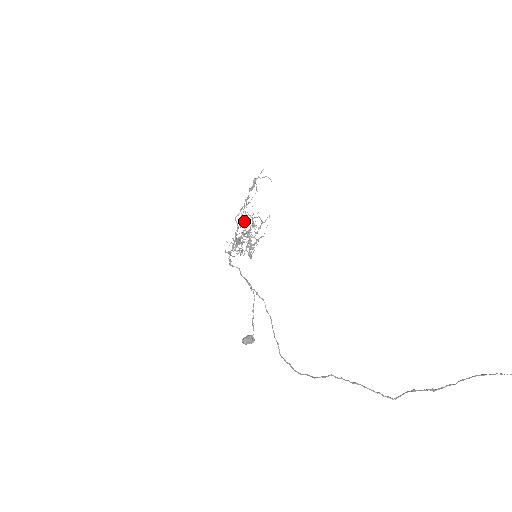
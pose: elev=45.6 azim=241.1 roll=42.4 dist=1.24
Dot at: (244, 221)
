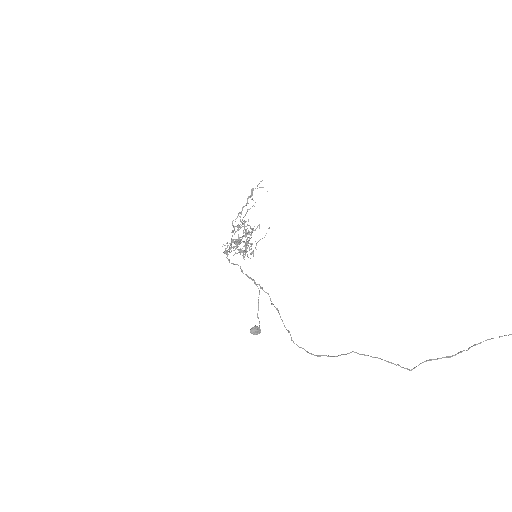
Dot at: (239, 226)
